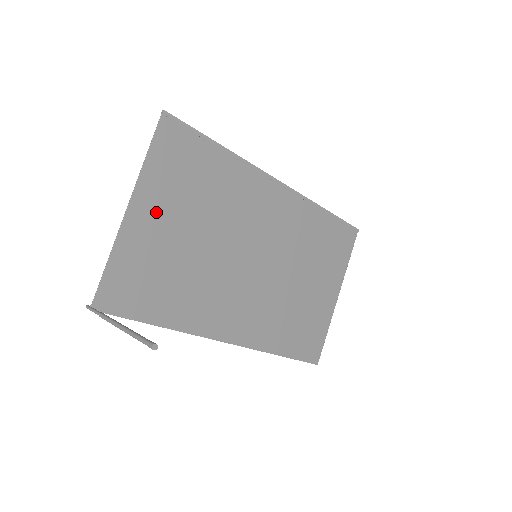
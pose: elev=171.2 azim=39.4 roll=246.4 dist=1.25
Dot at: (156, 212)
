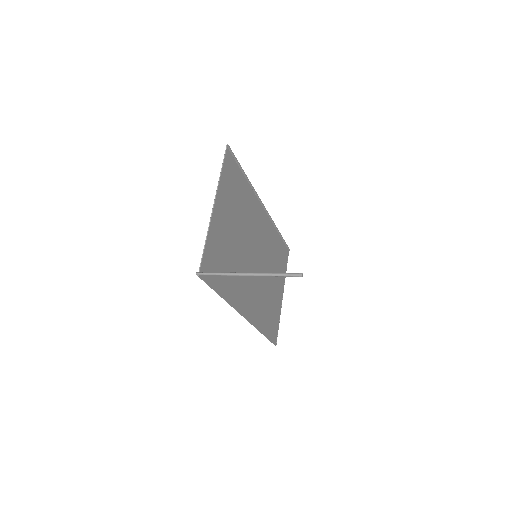
Dot at: (223, 213)
